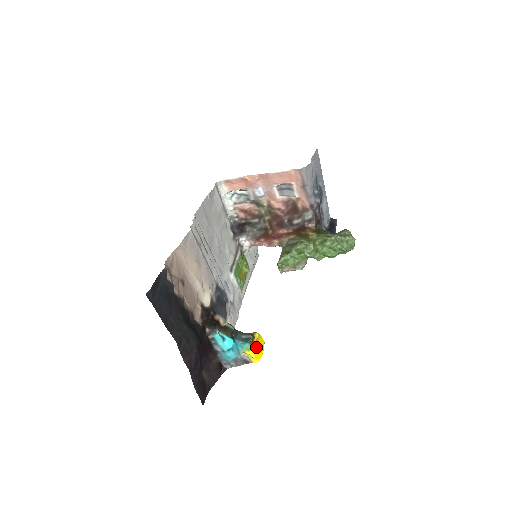
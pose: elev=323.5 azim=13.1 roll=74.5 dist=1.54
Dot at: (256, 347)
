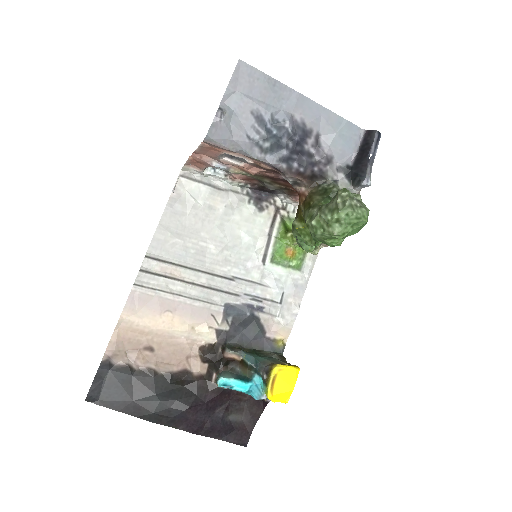
Dot at: (273, 390)
